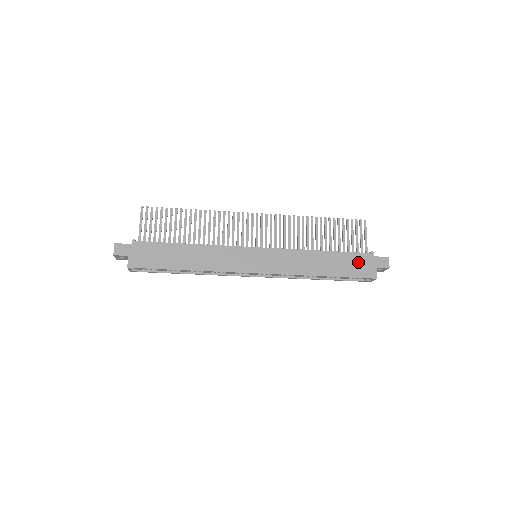
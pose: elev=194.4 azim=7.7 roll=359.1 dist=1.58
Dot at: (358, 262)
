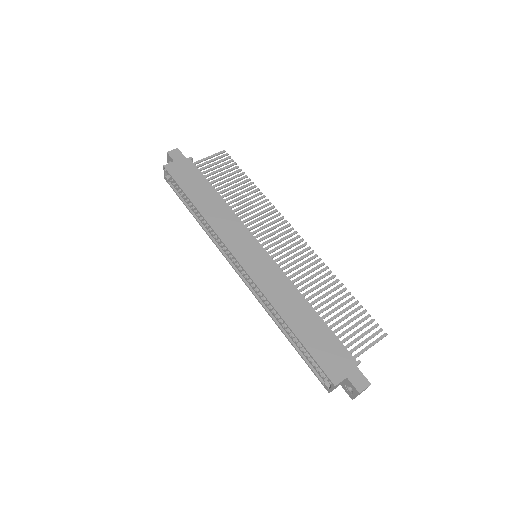
Dot at: (334, 352)
